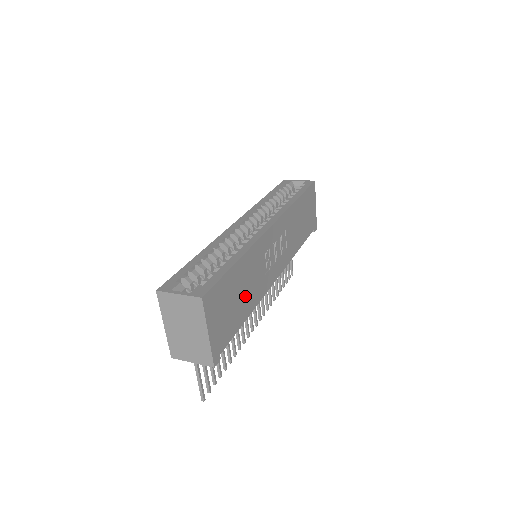
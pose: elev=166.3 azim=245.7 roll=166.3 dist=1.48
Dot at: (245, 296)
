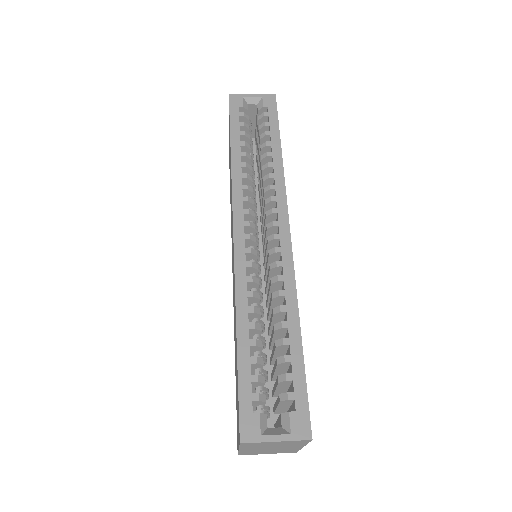
Dot at: occluded
